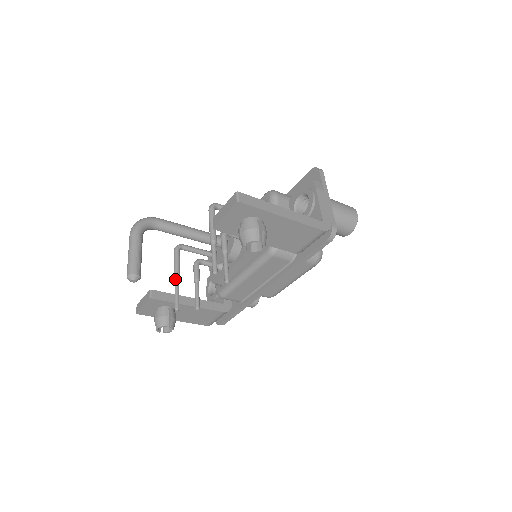
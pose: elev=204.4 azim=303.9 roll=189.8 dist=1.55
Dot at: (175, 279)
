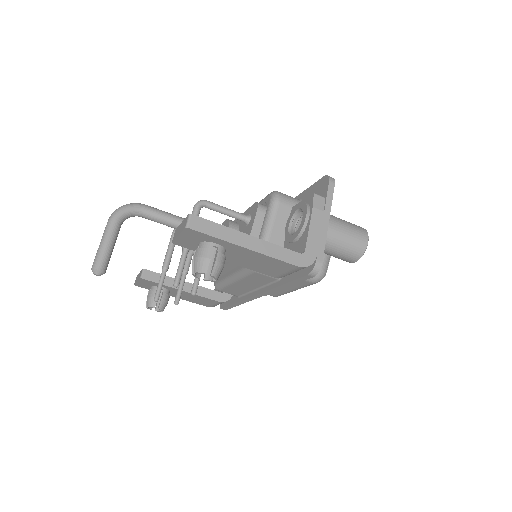
Dot at: (163, 266)
